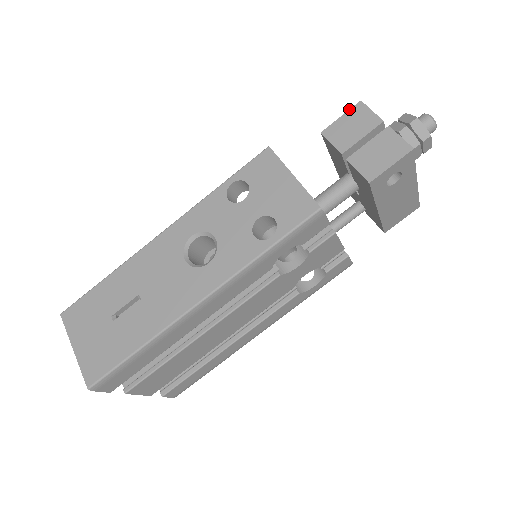
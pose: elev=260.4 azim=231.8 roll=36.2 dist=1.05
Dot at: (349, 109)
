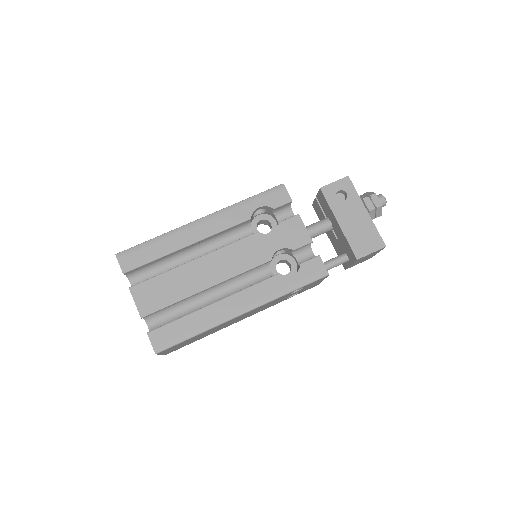
Dot at: occluded
